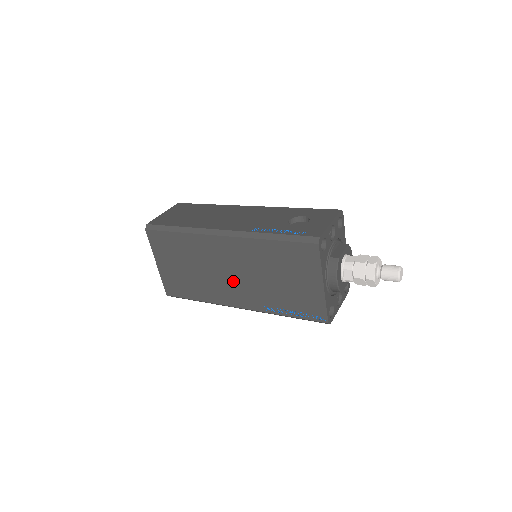
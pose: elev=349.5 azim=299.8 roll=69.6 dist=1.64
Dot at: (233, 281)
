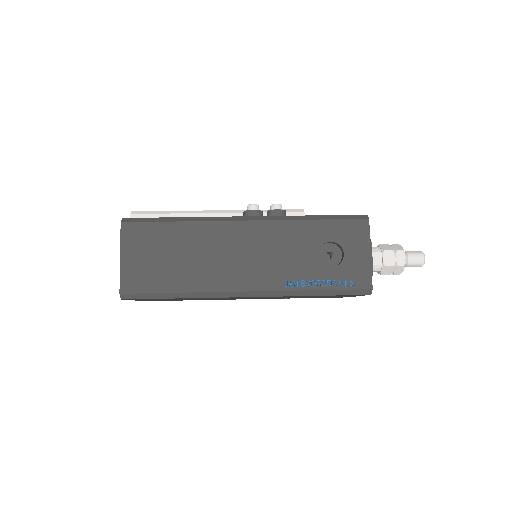
Dot at: occluded
